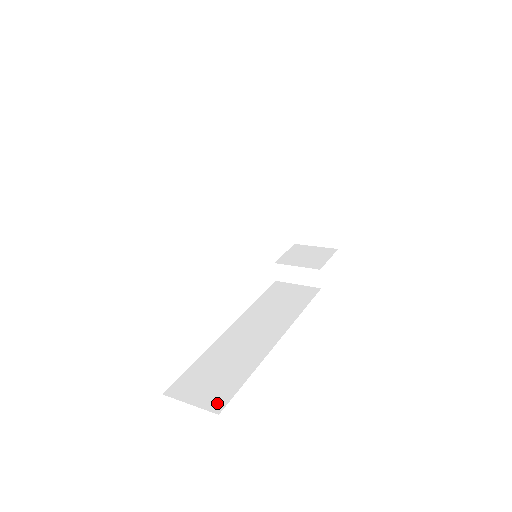
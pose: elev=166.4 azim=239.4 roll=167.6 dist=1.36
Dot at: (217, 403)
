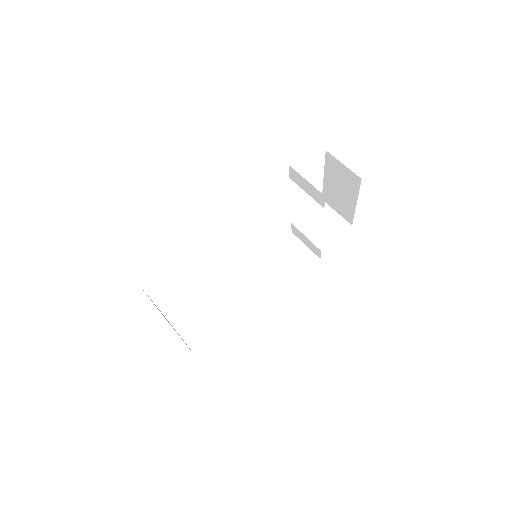
Dot at: (201, 349)
